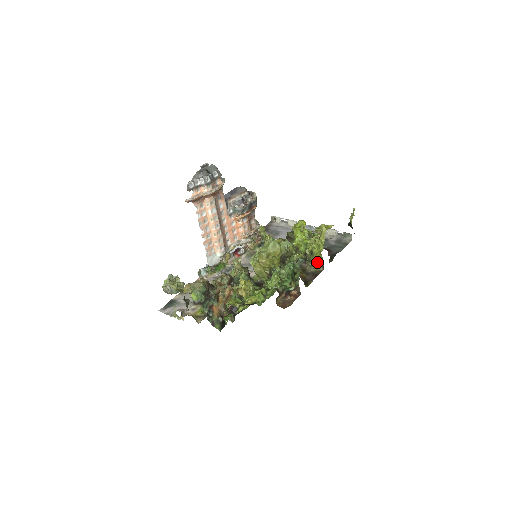
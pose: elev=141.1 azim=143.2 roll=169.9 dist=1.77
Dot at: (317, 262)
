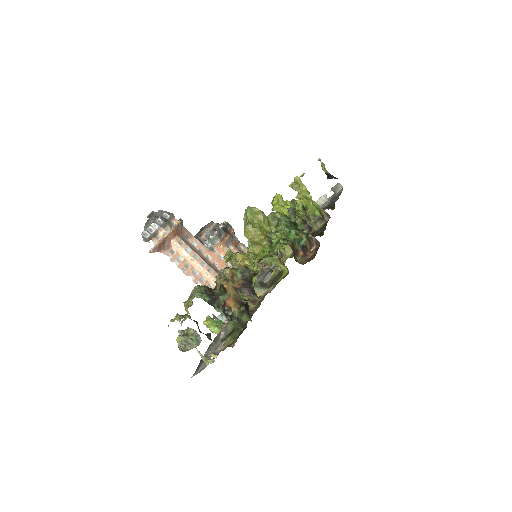
Dot at: (317, 213)
